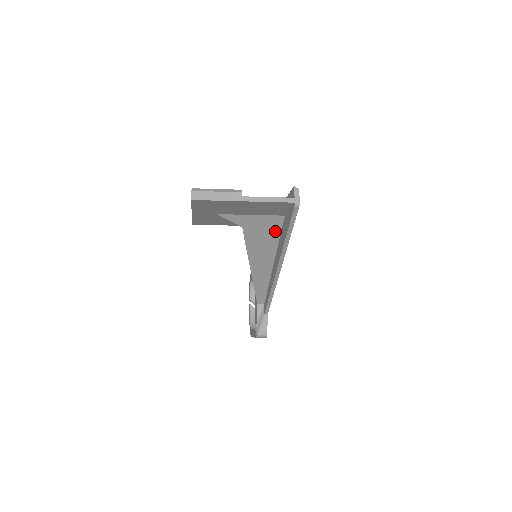
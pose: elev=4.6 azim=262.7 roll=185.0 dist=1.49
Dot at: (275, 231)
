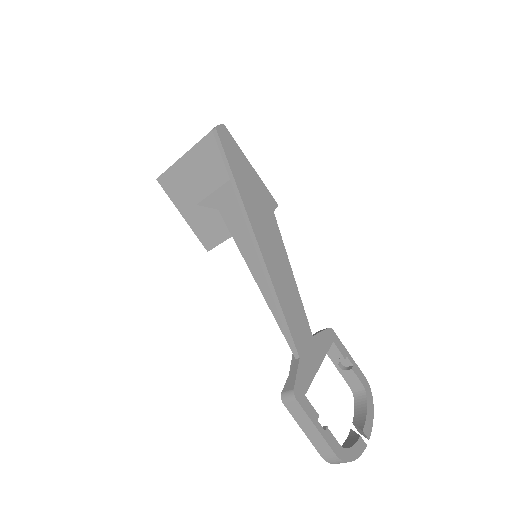
Dot at: occluded
